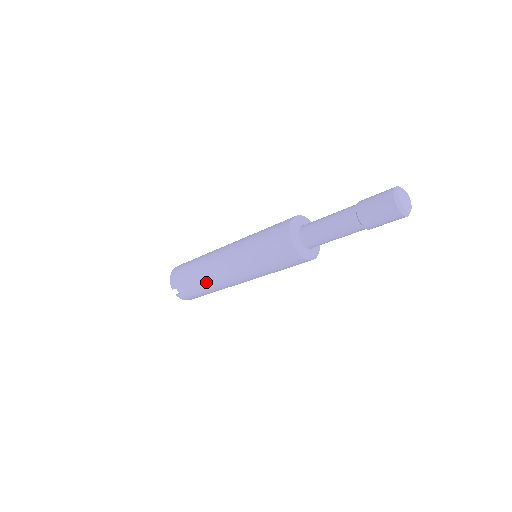
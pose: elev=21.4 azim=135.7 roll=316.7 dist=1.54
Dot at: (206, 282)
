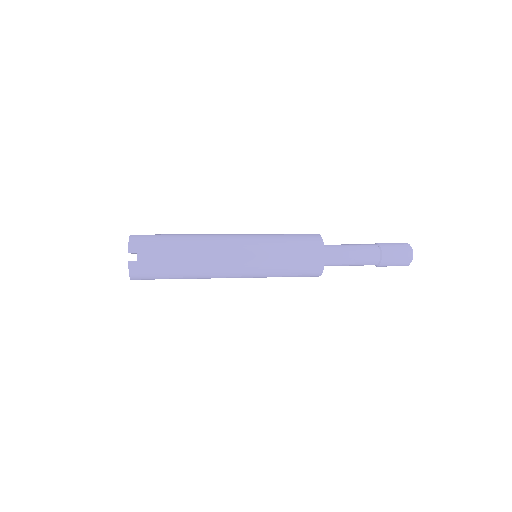
Dot at: (194, 257)
